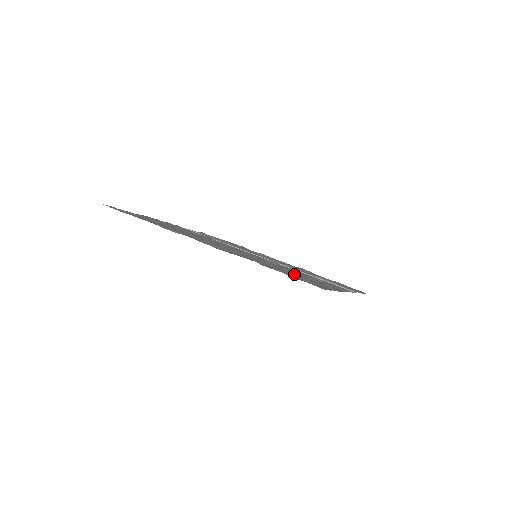
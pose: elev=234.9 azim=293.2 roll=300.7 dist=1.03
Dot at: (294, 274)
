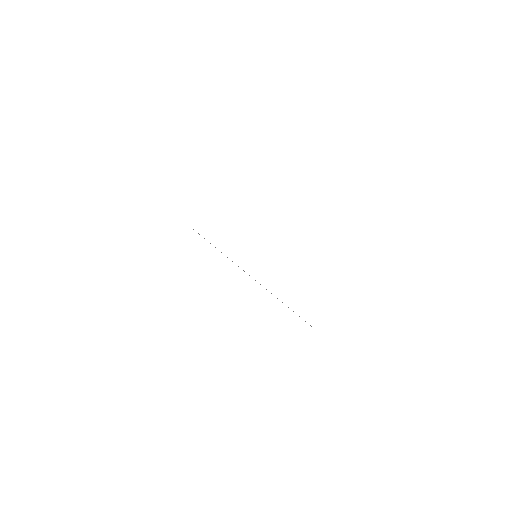
Dot at: occluded
